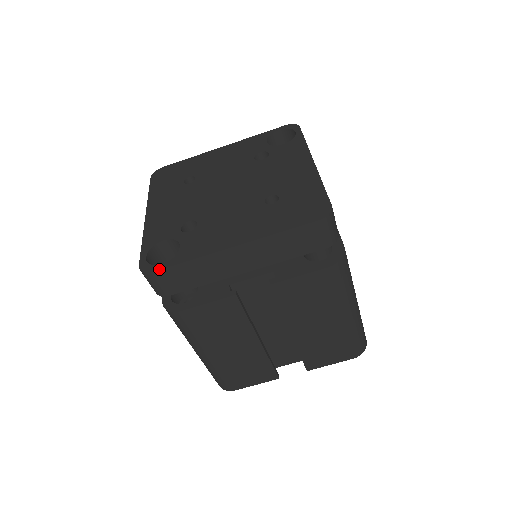
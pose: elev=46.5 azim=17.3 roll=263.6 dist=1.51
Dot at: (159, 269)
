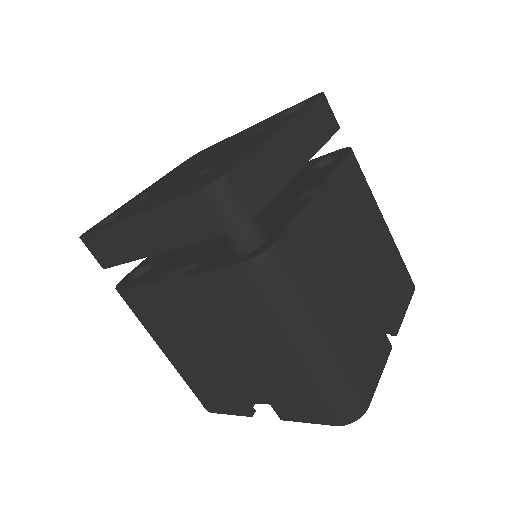
Dot at: (86, 235)
